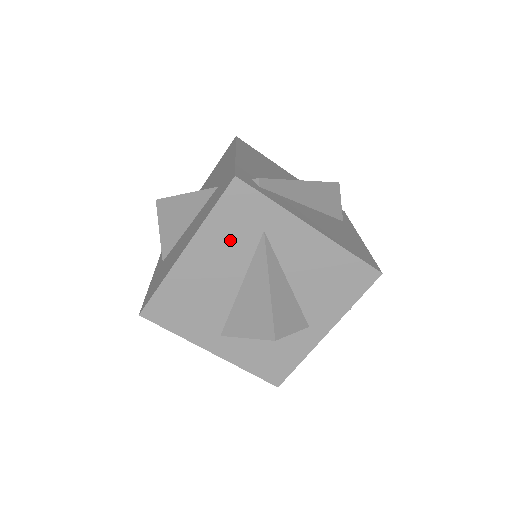
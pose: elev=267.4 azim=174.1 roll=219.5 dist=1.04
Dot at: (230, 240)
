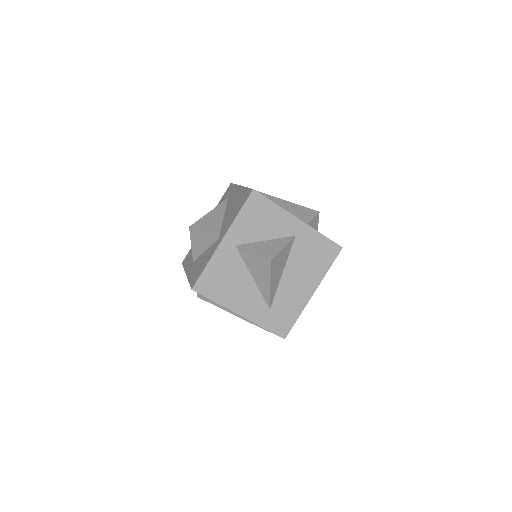
Dot at: occluded
